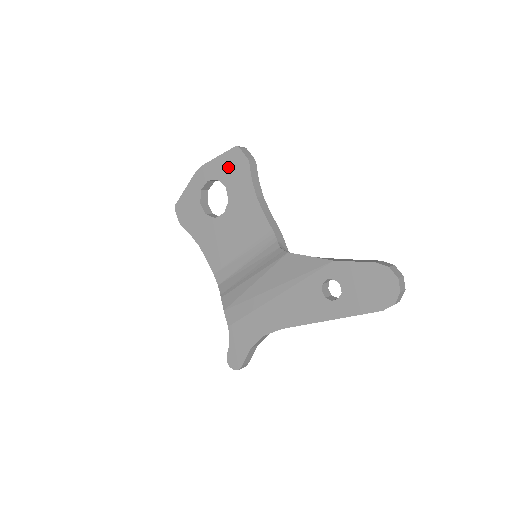
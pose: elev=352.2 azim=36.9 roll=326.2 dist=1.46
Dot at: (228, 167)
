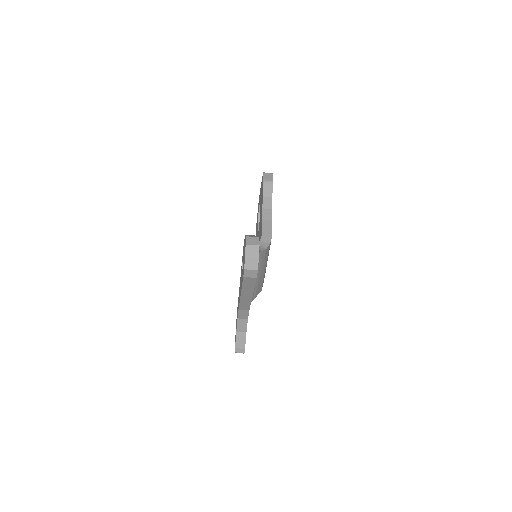
Dot at: (261, 190)
